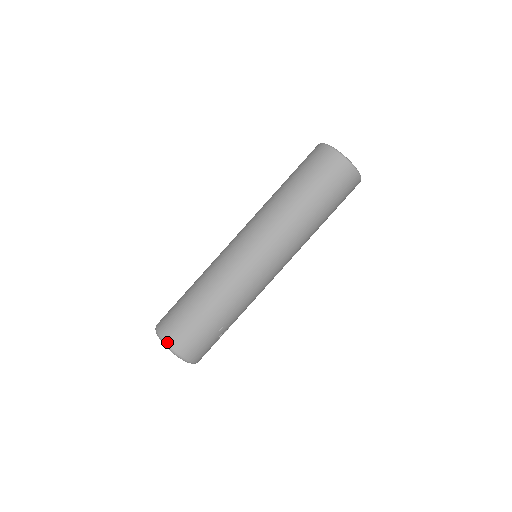
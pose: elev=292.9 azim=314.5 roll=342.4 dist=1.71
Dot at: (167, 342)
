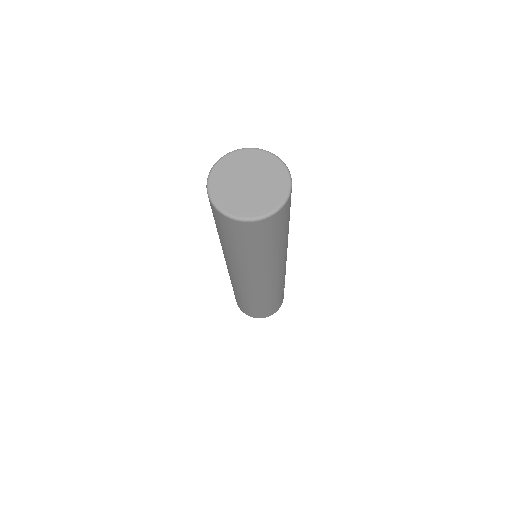
Dot at: occluded
